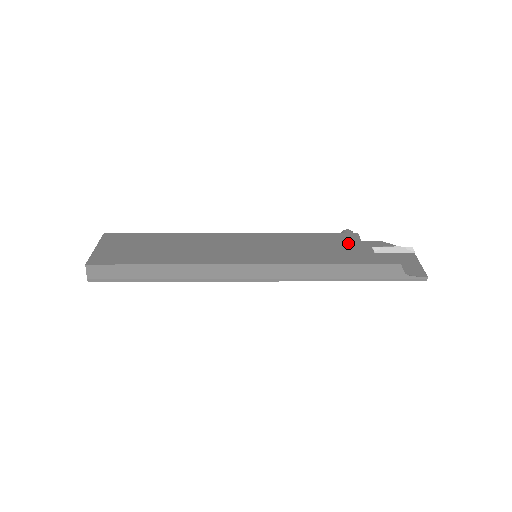
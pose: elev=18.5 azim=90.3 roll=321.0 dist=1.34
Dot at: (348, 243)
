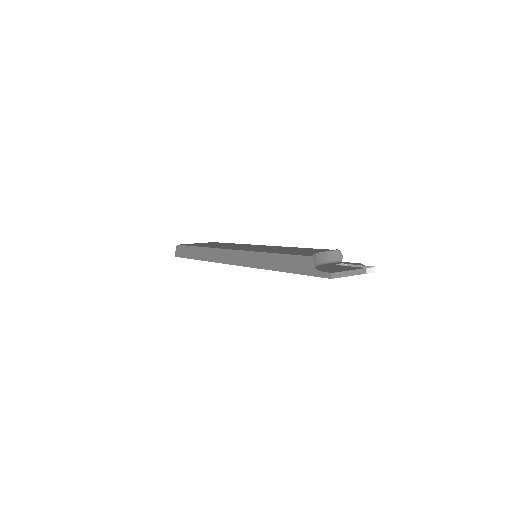
Dot at: (313, 251)
